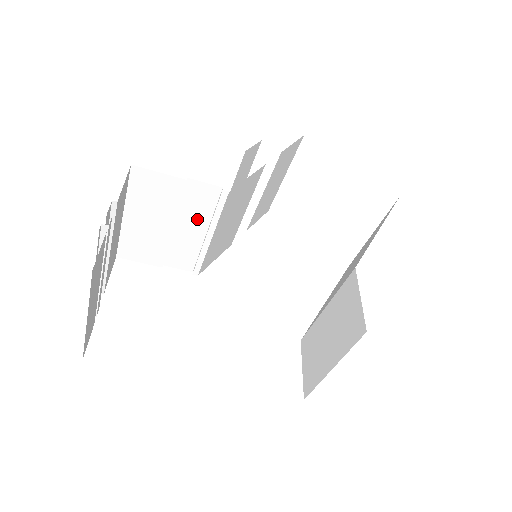
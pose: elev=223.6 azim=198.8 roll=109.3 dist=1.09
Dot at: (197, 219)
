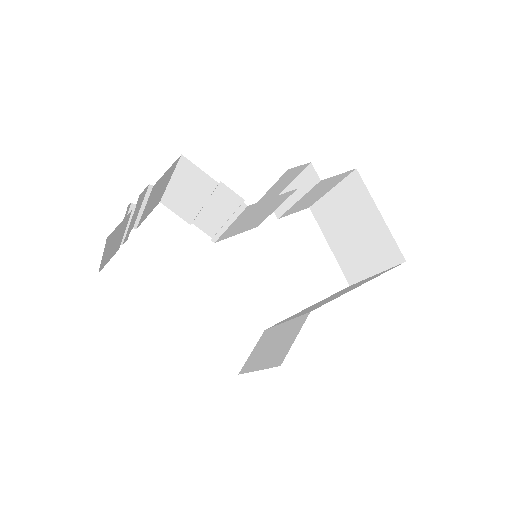
Dot at: (222, 209)
